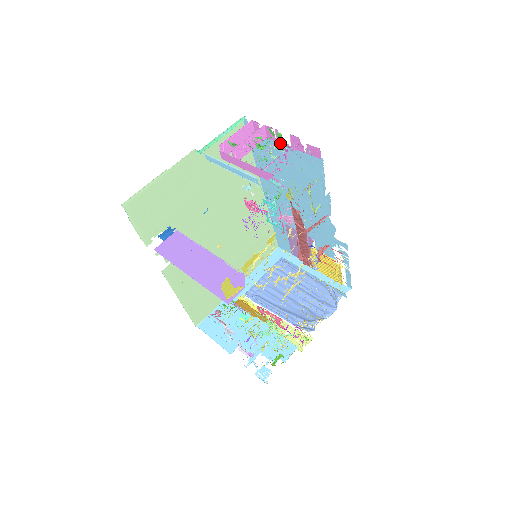
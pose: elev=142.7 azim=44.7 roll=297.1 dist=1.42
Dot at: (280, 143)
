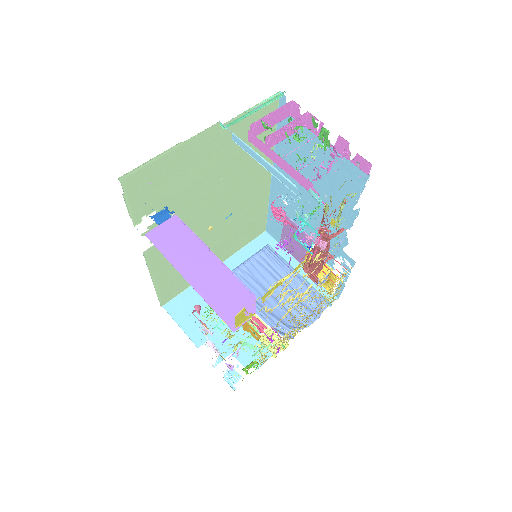
Dot at: occluded
